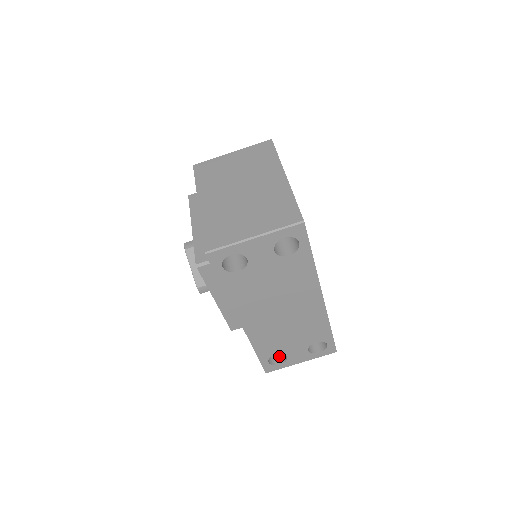
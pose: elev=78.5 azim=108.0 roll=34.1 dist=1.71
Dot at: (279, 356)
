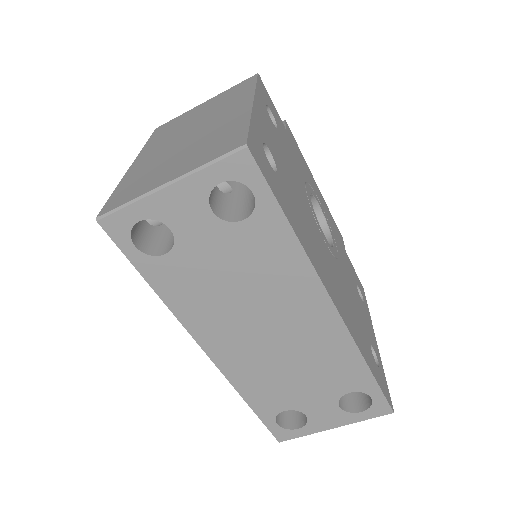
Dot at: (299, 415)
